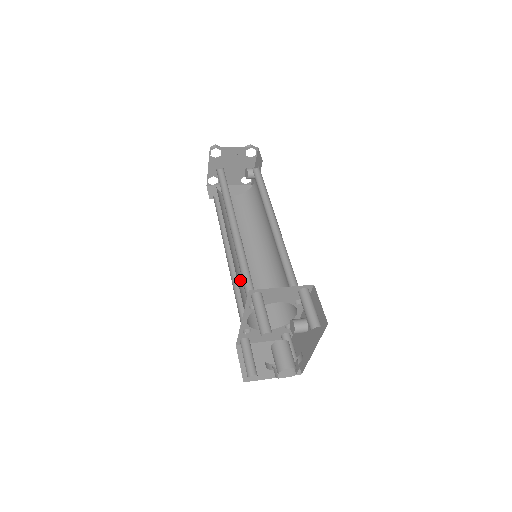
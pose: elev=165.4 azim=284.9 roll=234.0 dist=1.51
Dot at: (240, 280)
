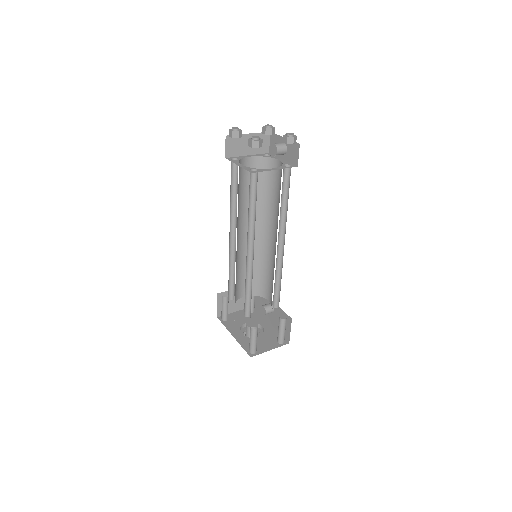
Dot at: (236, 265)
